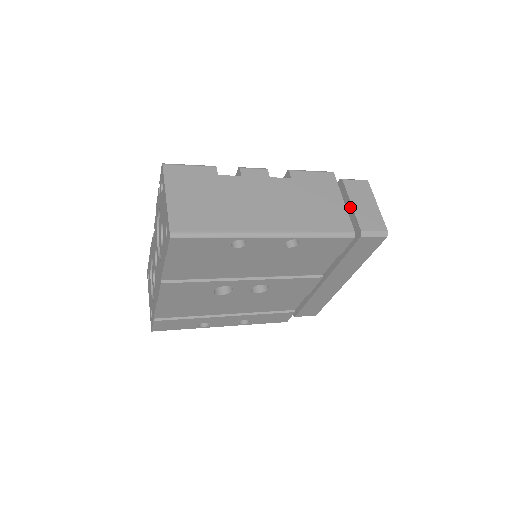
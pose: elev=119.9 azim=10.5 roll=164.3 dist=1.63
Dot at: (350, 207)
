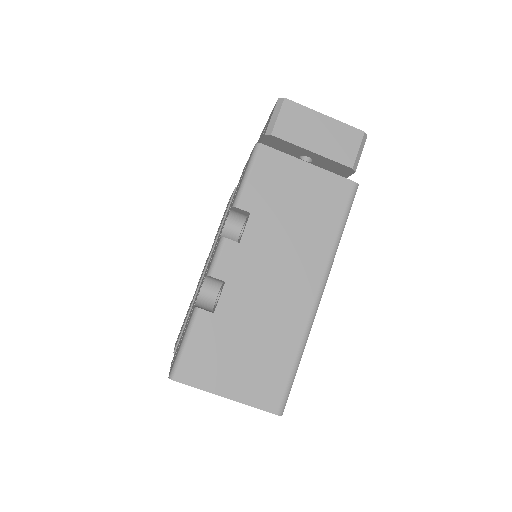
Dot at: (312, 154)
